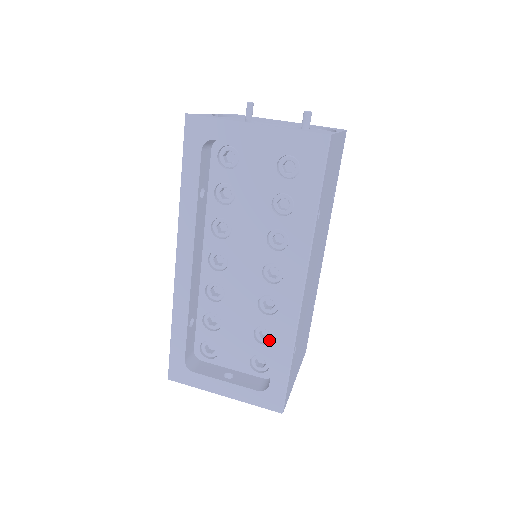
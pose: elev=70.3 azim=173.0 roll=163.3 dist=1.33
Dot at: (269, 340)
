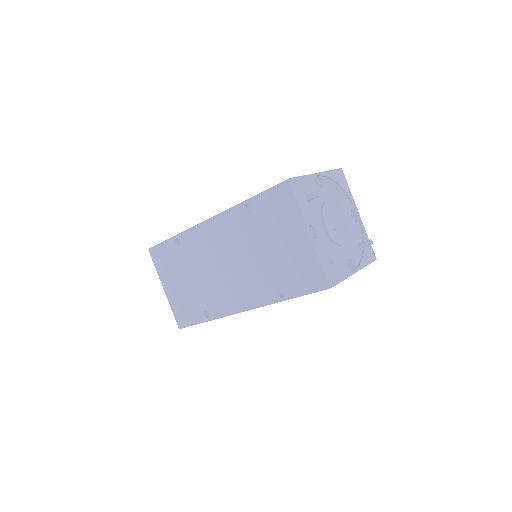
Dot at: occluded
